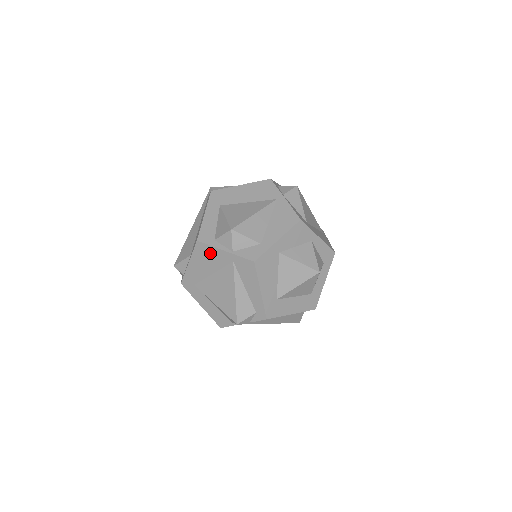
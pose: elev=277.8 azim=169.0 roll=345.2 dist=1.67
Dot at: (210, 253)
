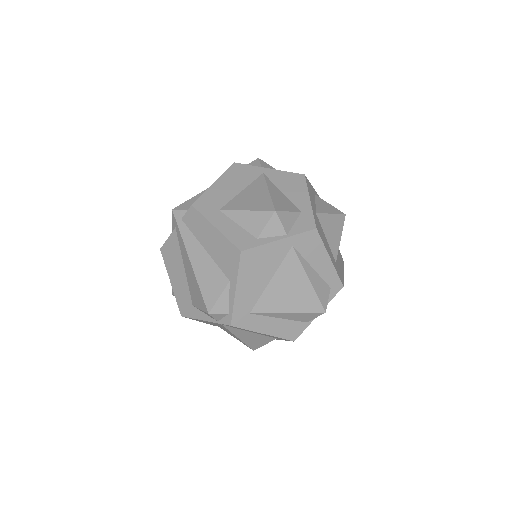
Dot at: (262, 256)
